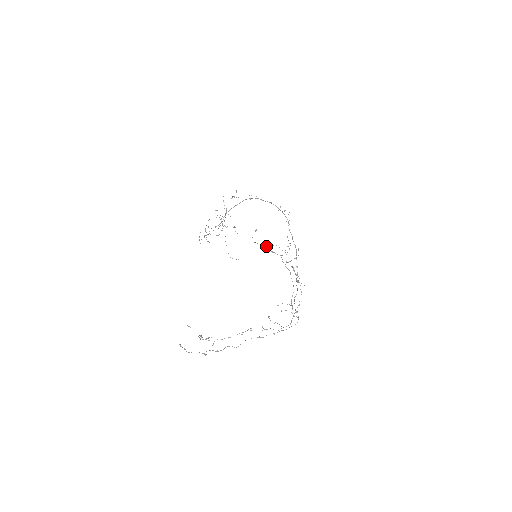
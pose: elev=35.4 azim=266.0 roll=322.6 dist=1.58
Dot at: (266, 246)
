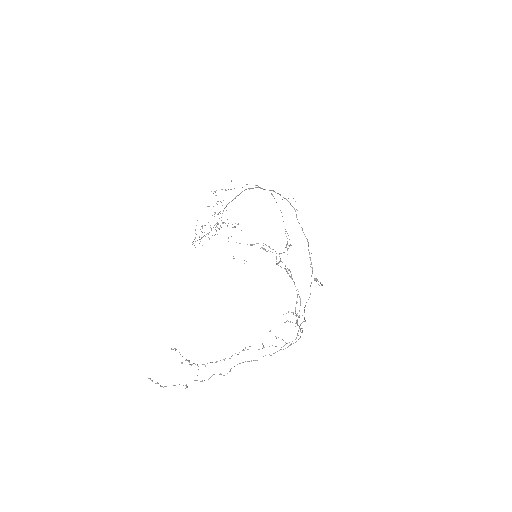
Dot at: (250, 245)
